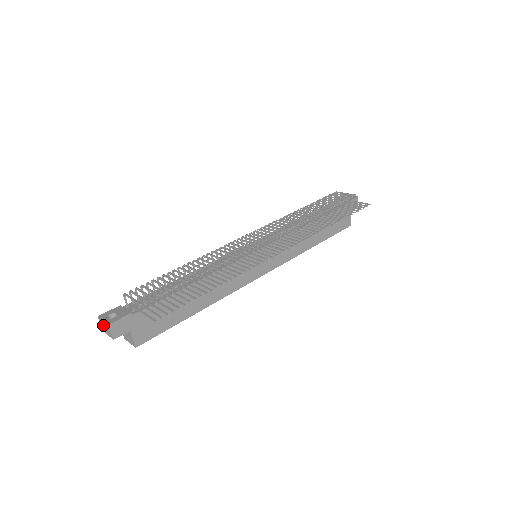
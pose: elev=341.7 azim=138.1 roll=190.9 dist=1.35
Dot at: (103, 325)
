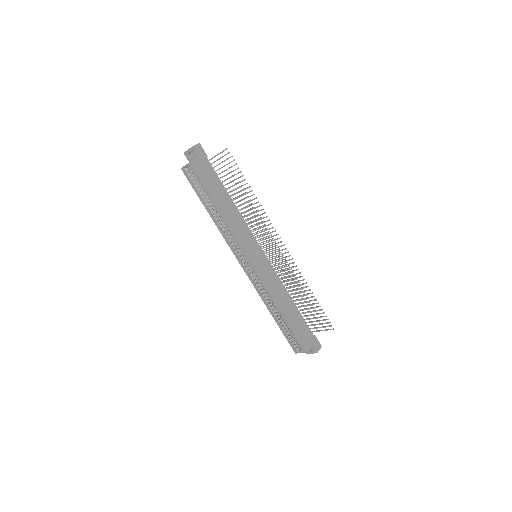
Dot at: occluded
